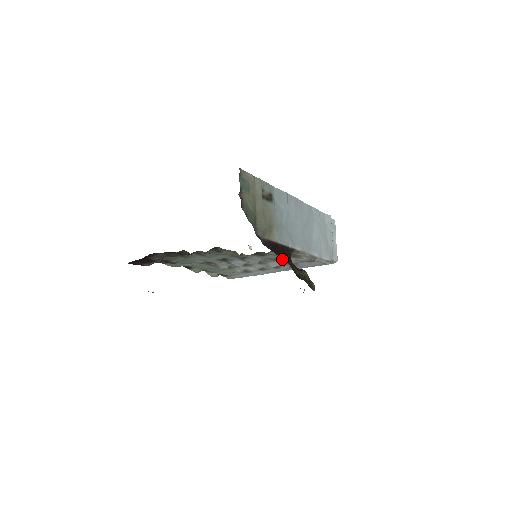
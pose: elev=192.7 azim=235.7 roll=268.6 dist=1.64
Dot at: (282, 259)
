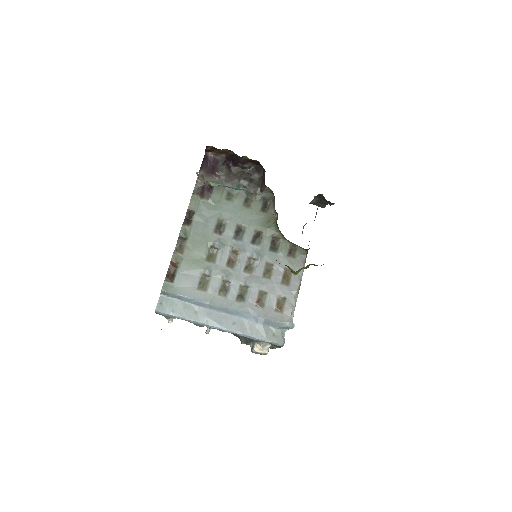
Dot at: (268, 278)
